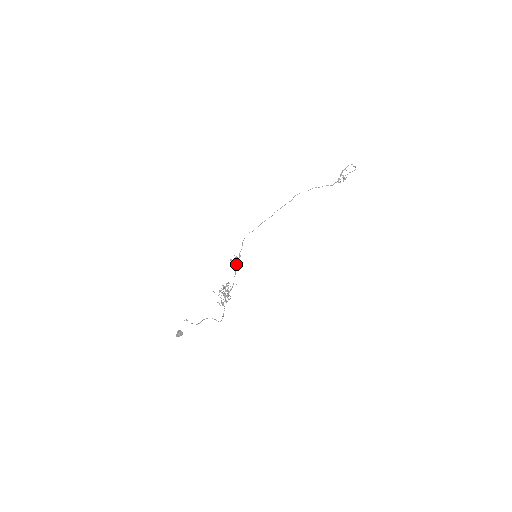
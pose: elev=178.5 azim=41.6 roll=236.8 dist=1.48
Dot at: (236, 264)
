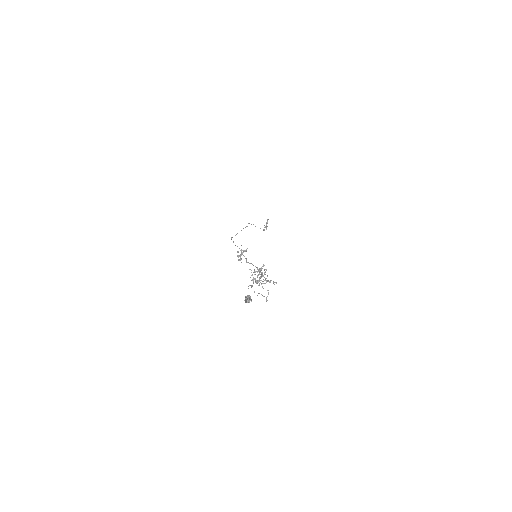
Dot at: (239, 259)
